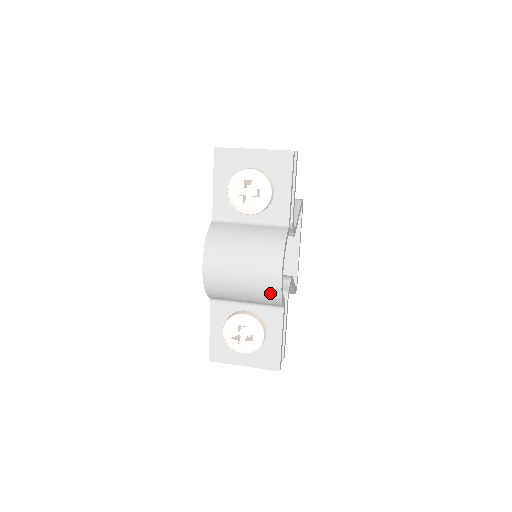
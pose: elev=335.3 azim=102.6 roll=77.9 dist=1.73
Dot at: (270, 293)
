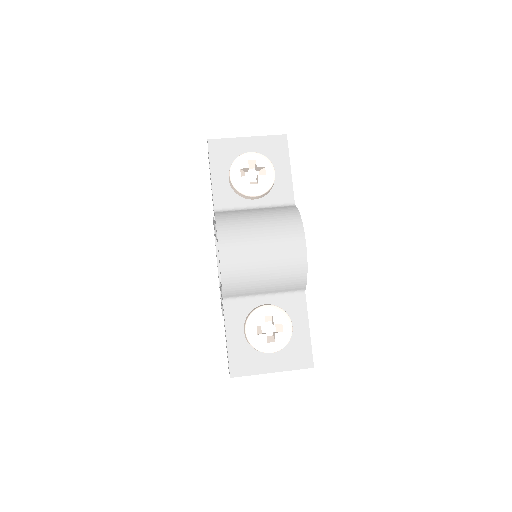
Dot at: (295, 268)
